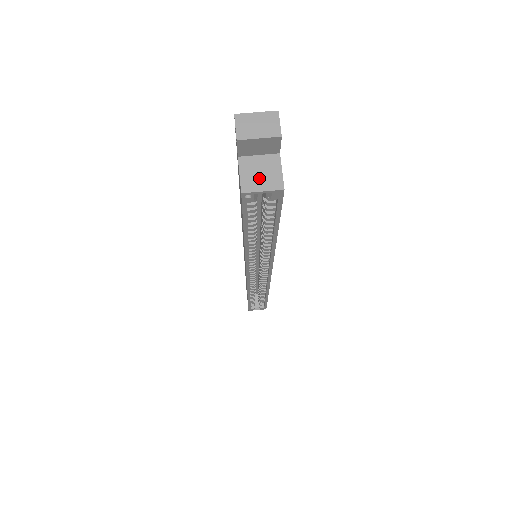
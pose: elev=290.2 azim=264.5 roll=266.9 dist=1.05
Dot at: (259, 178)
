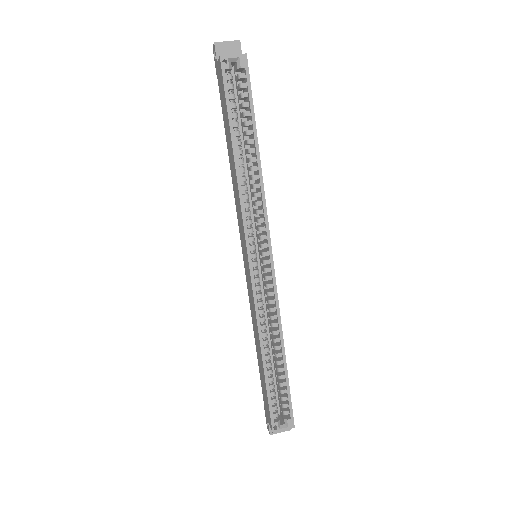
Dot at: (230, 57)
